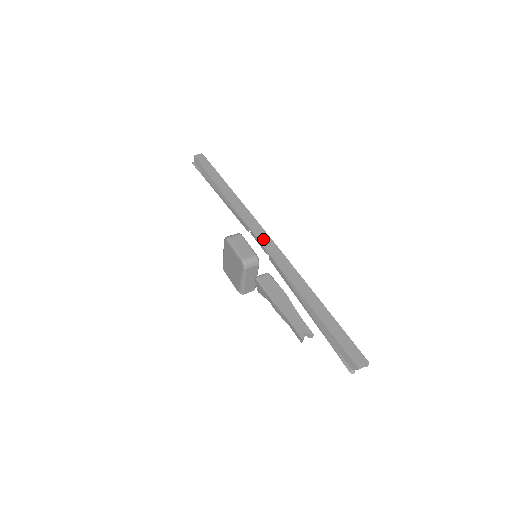
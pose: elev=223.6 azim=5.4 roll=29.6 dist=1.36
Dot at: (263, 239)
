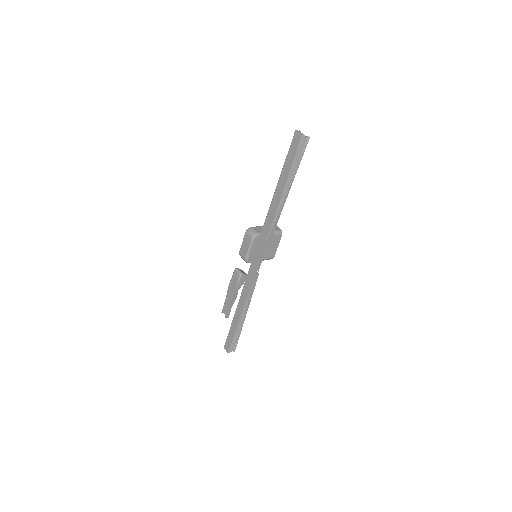
Dot at: (256, 257)
